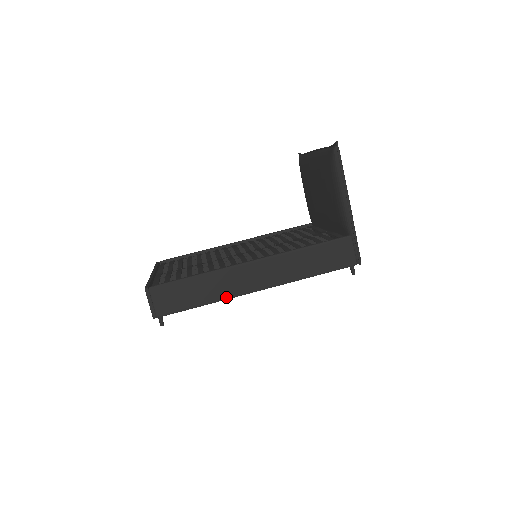
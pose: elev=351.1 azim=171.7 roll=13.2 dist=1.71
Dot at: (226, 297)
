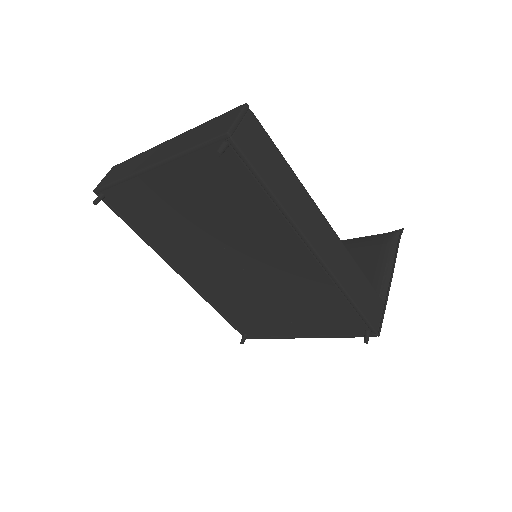
Dot at: (293, 217)
